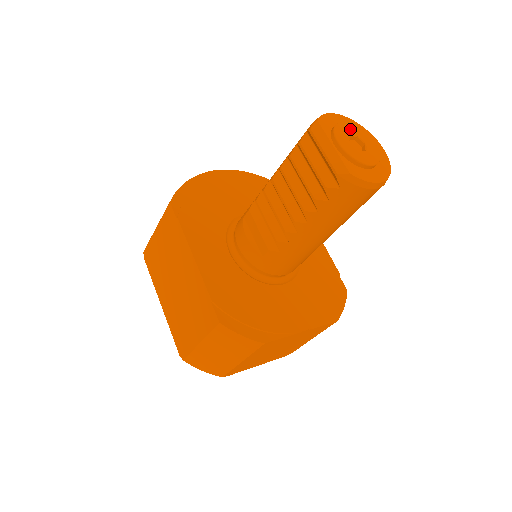
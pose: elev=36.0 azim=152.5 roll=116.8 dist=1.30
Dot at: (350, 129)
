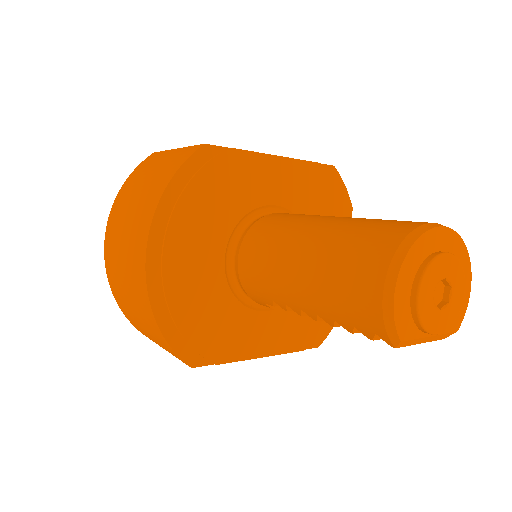
Dot at: (427, 293)
